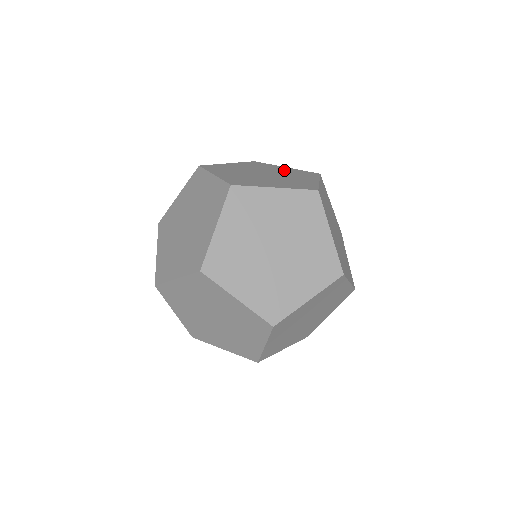
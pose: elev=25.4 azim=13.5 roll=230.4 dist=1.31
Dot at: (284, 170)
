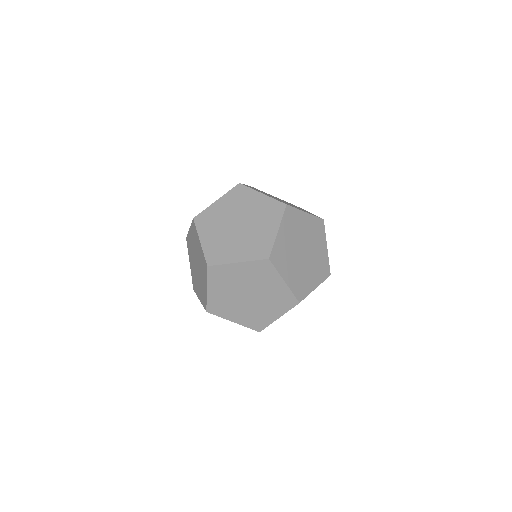
Dot at: (302, 209)
